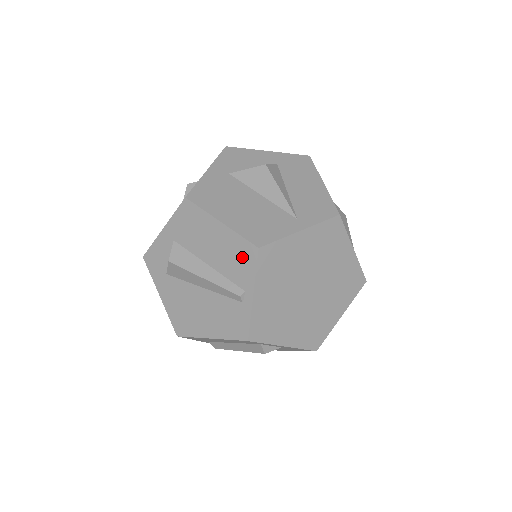
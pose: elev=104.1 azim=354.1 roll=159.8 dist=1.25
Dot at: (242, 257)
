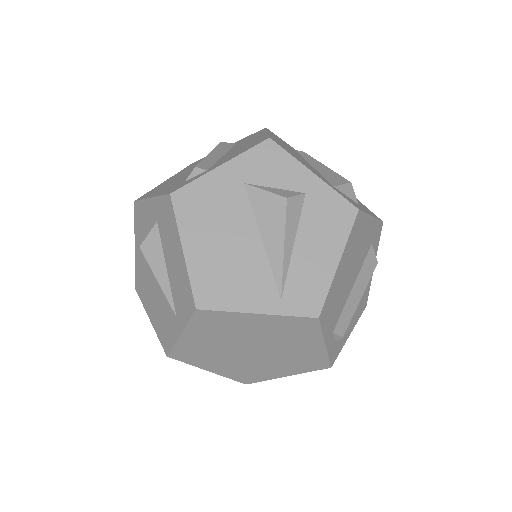
Dot at: occluded
